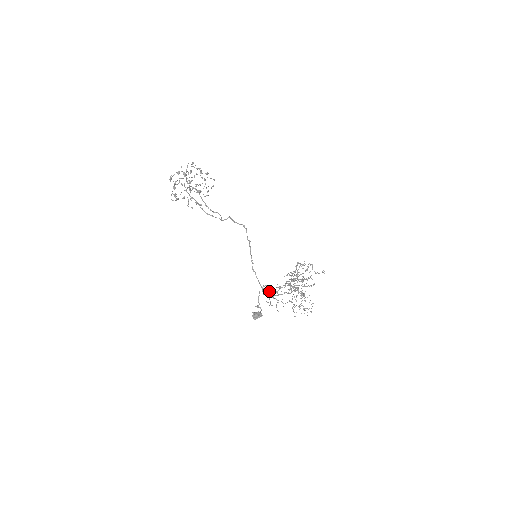
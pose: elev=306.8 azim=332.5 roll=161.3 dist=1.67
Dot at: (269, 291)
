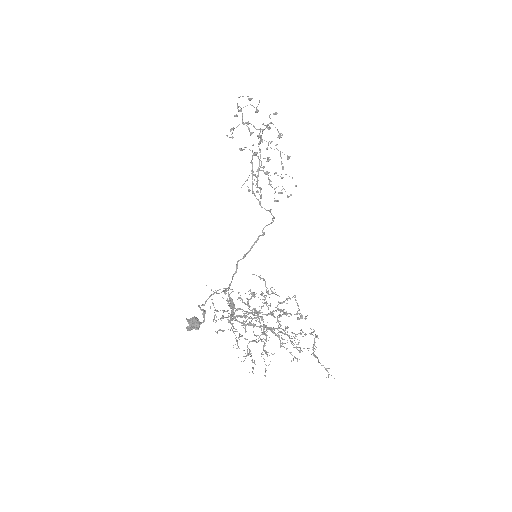
Dot at: occluded
